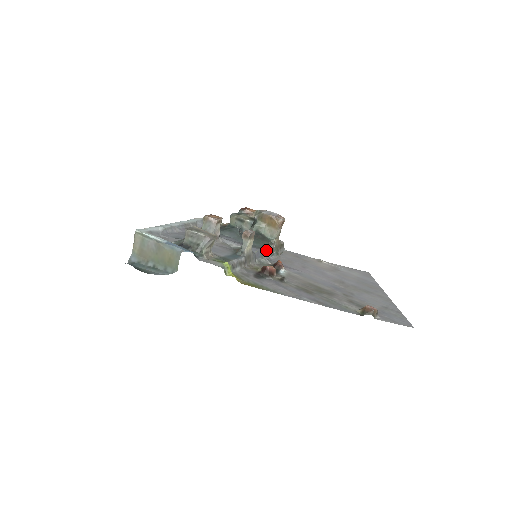
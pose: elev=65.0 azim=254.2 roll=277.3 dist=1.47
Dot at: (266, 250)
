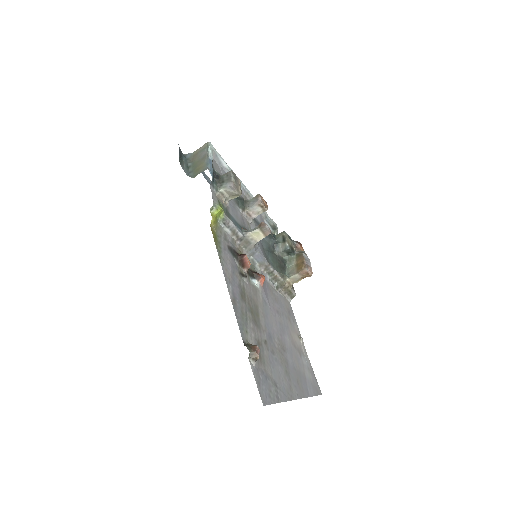
Dot at: (270, 268)
